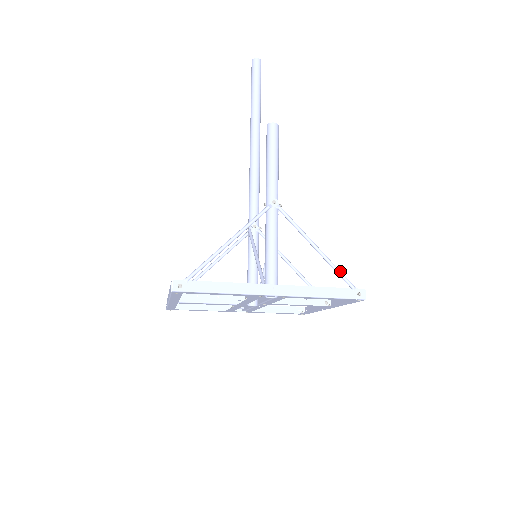
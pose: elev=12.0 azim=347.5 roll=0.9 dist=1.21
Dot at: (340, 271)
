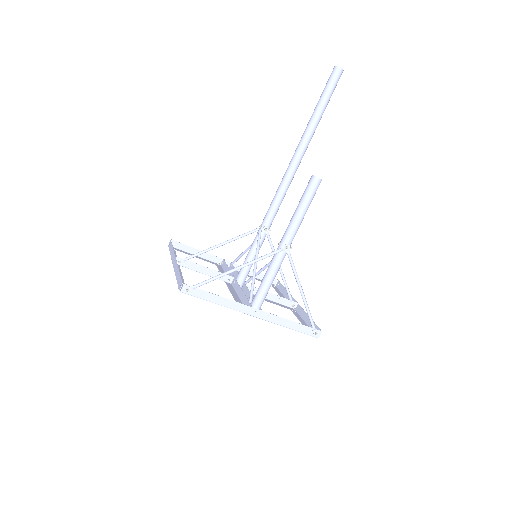
Dot at: occluded
